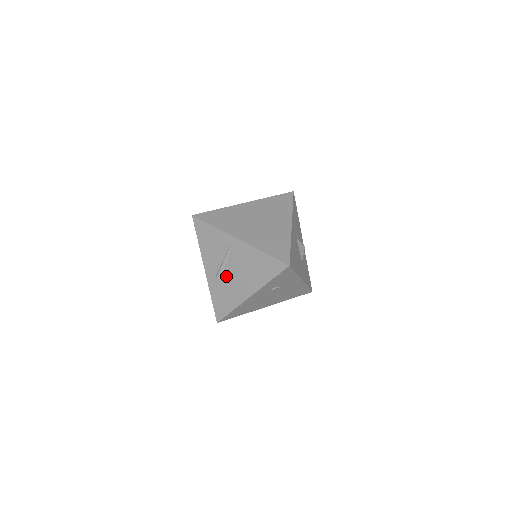
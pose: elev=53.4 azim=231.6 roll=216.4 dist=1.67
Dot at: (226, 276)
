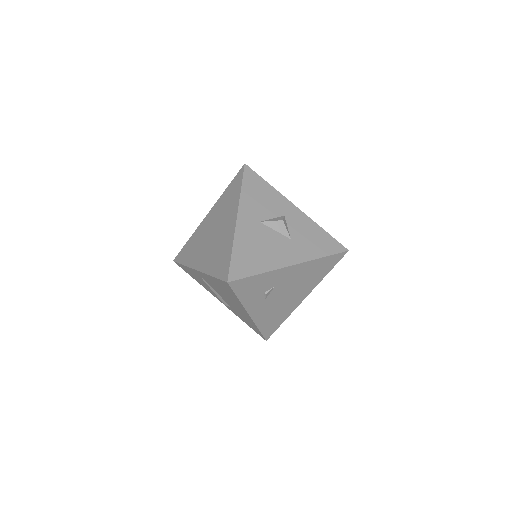
Dot at: (227, 302)
